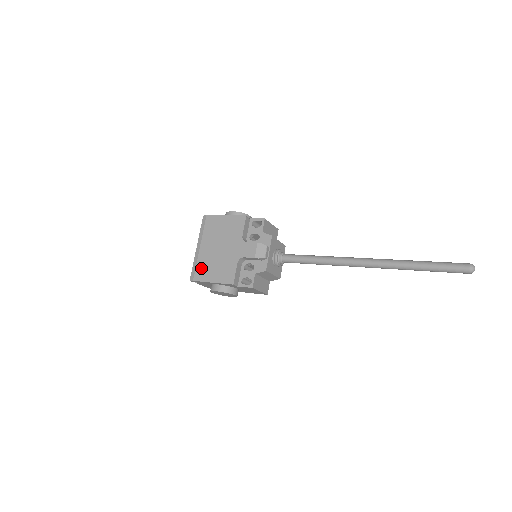
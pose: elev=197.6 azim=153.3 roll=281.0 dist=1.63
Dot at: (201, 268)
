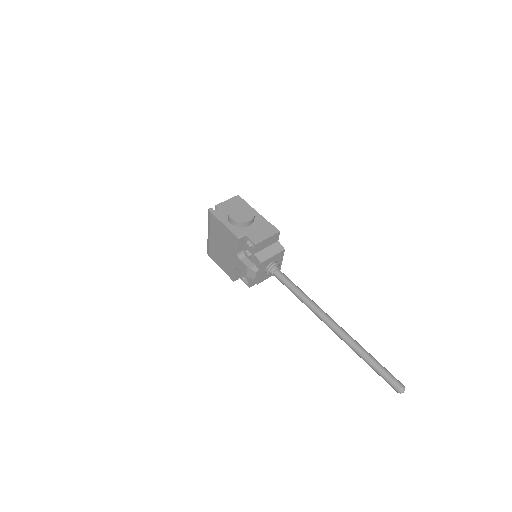
Dot at: (212, 252)
